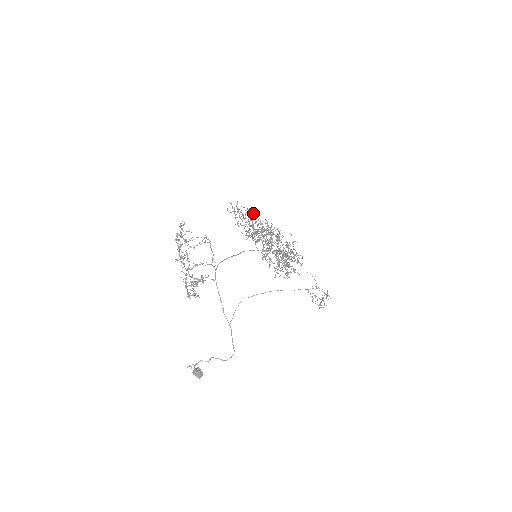
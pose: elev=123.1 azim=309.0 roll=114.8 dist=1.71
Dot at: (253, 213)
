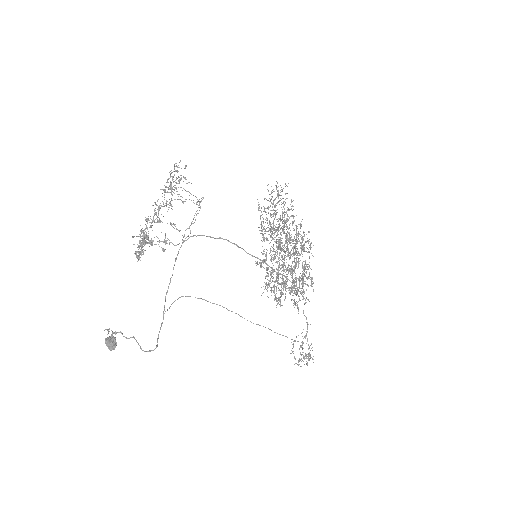
Dot at: (292, 206)
